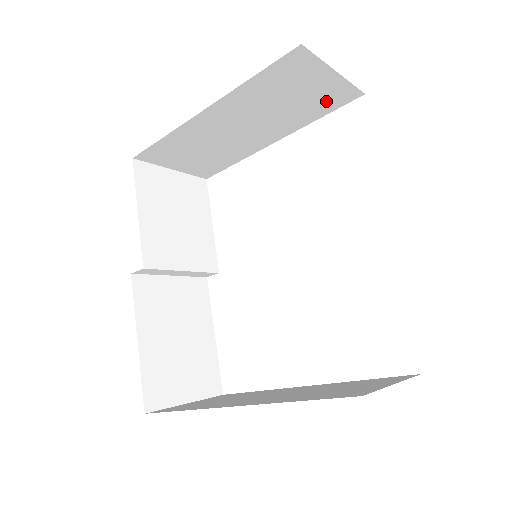
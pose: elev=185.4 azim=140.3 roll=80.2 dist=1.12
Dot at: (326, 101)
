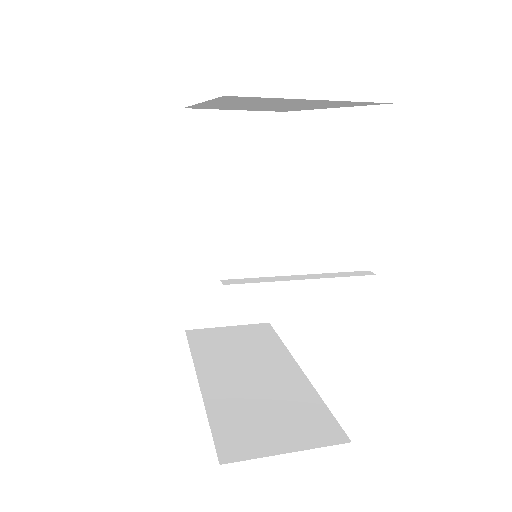
Dot at: (341, 103)
